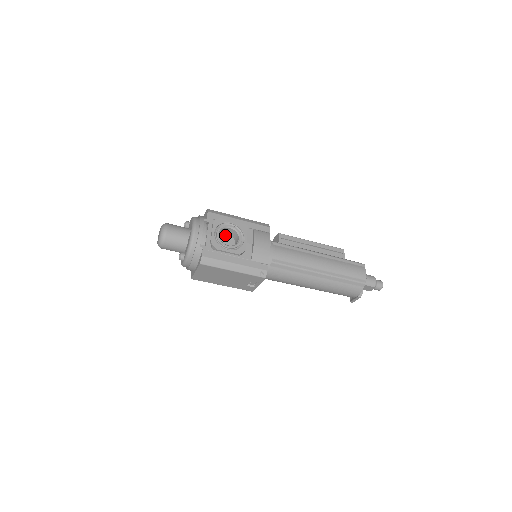
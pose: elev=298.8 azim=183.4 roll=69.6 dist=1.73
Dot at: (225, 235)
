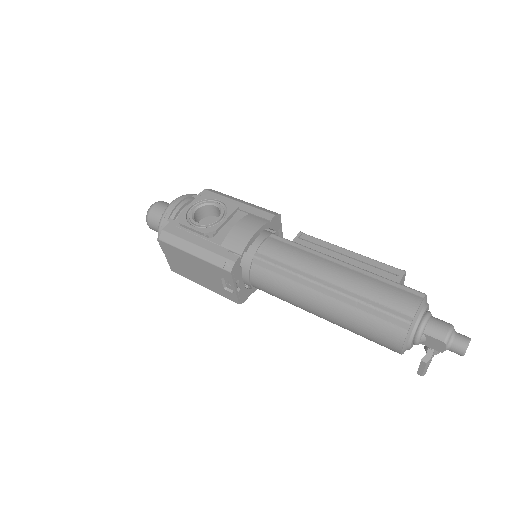
Dot at: (214, 218)
